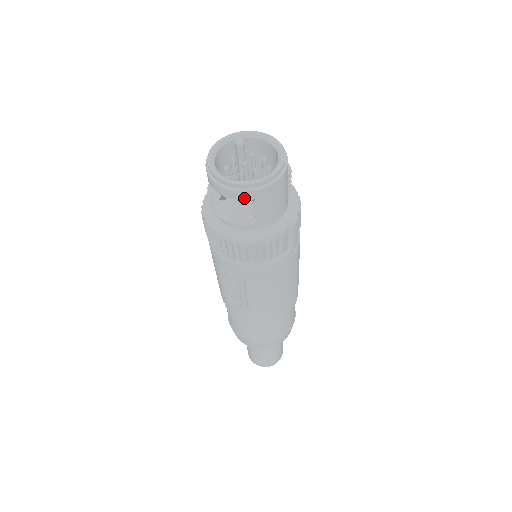
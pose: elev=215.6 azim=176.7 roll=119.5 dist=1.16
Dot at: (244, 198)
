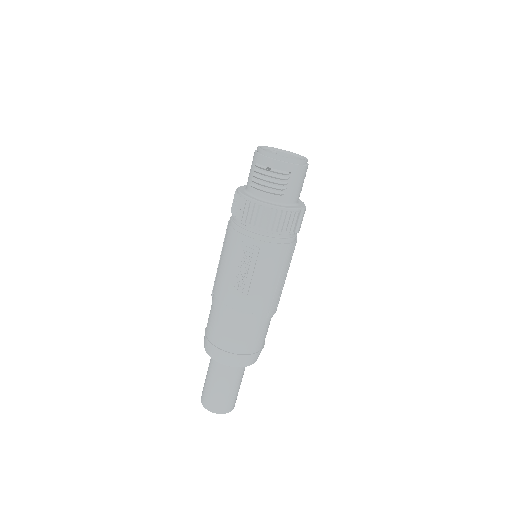
Dot at: (285, 169)
